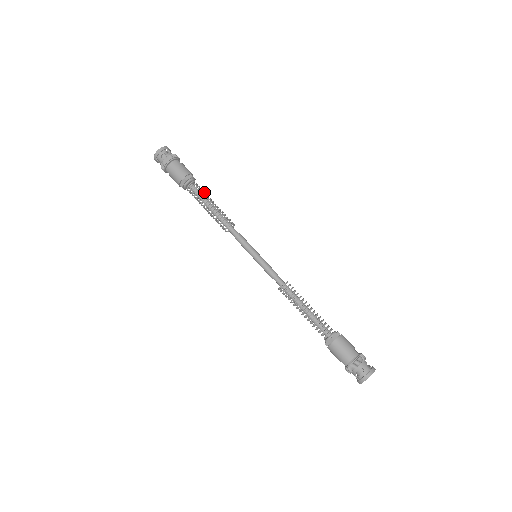
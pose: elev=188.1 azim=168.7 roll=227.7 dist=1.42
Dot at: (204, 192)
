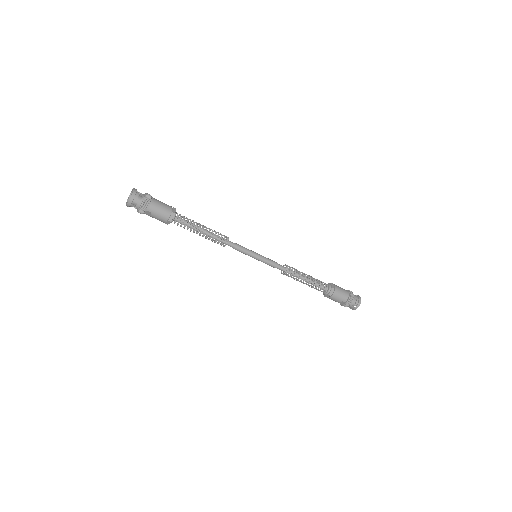
Dot at: occluded
